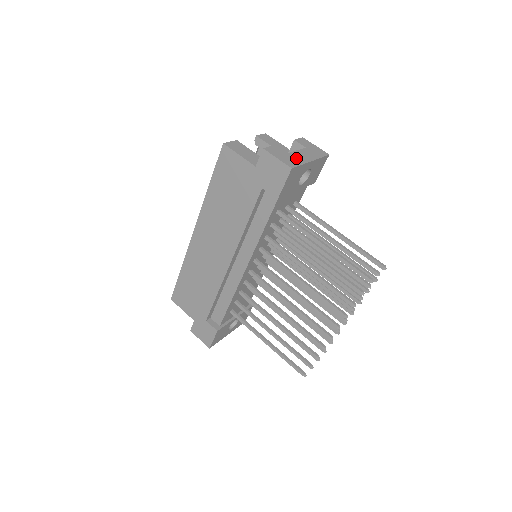
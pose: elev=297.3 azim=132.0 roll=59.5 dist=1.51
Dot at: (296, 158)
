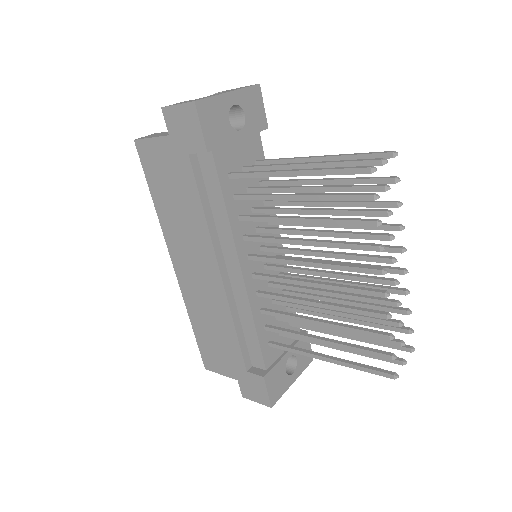
Dot at: occluded
